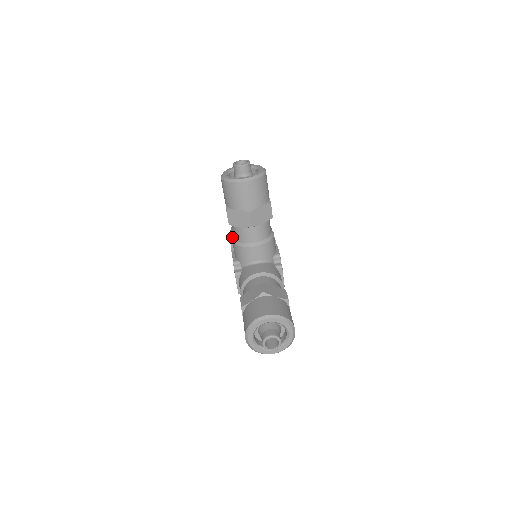
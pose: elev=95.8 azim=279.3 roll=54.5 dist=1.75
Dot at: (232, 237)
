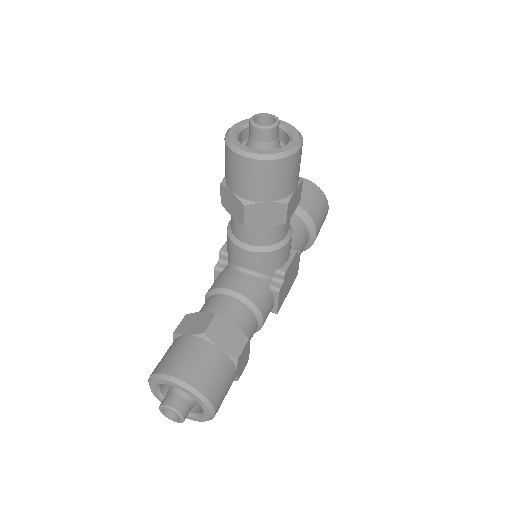
Dot at: occluded
